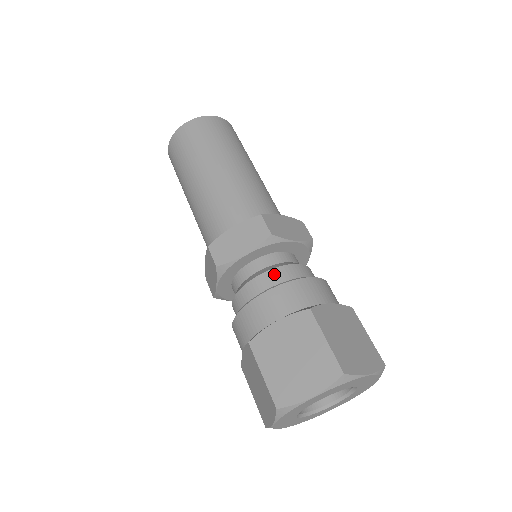
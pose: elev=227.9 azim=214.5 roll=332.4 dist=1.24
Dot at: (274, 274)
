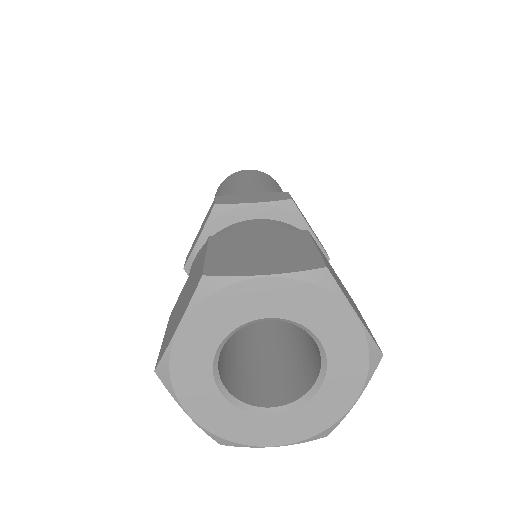
Dot at: occluded
